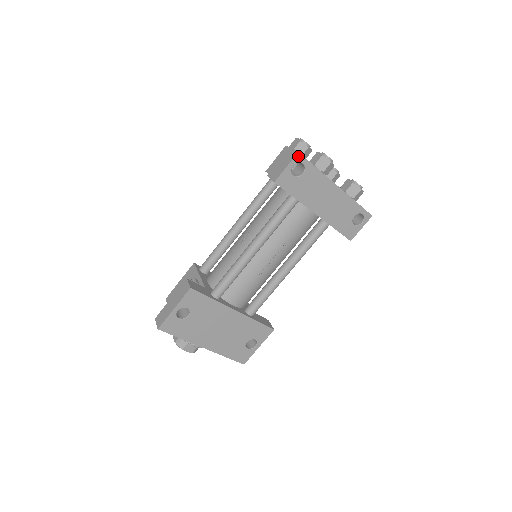
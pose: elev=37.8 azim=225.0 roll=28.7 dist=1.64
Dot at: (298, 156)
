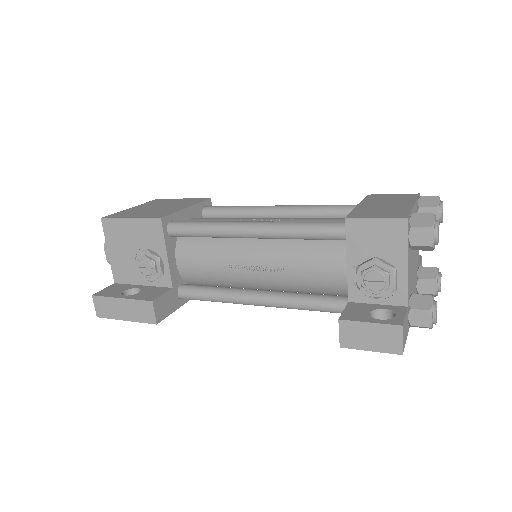
Dot at: (398, 352)
